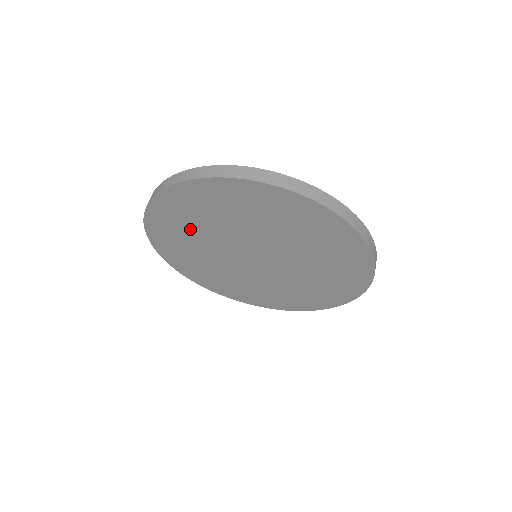
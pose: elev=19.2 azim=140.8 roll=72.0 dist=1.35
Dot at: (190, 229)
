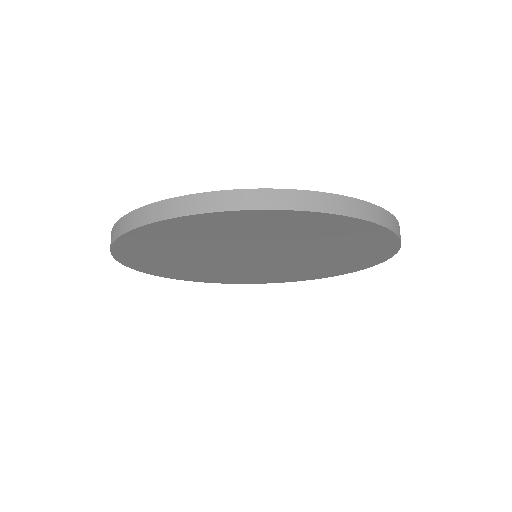
Dot at: (216, 236)
